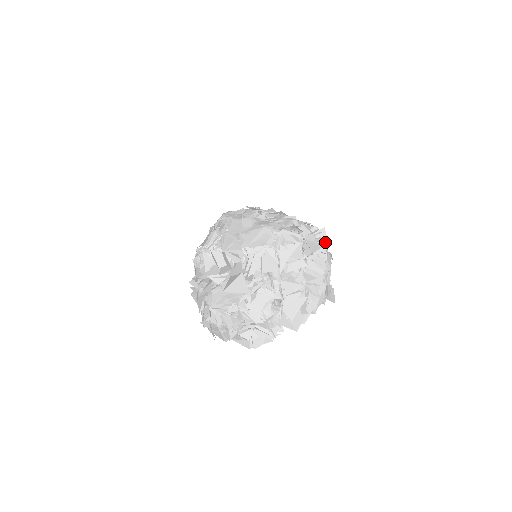
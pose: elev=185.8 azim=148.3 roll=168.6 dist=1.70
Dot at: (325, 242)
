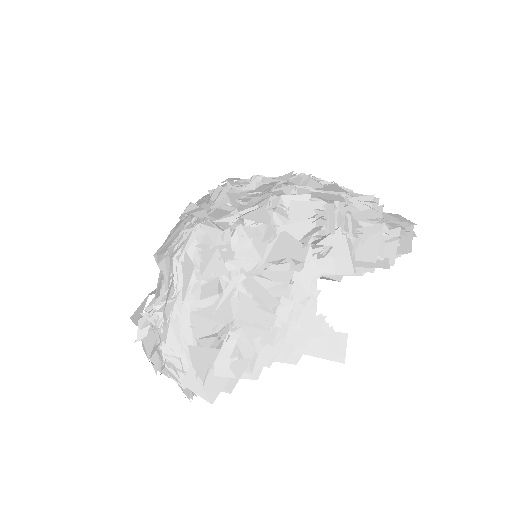
Dot at: (324, 236)
